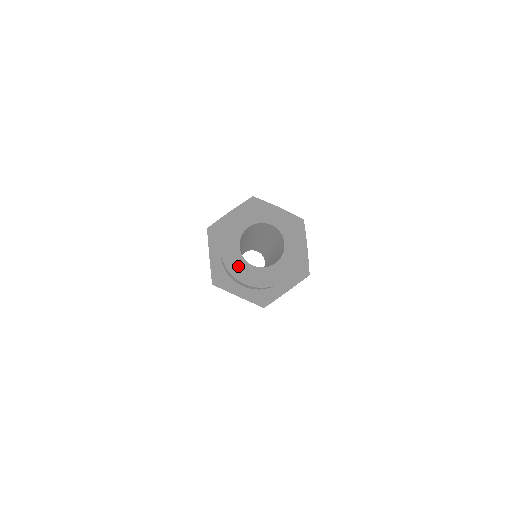
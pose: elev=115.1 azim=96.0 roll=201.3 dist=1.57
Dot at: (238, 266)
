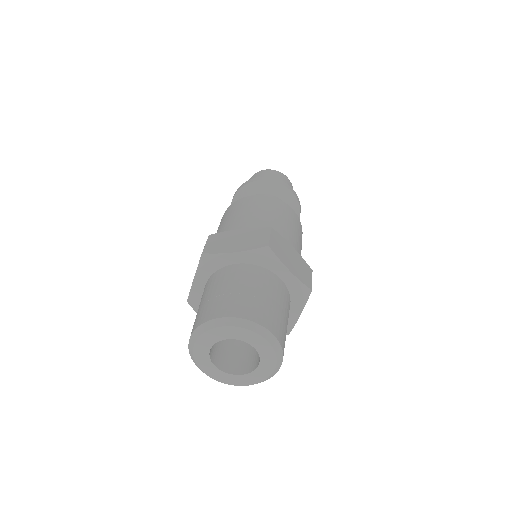
Dot at: (201, 362)
